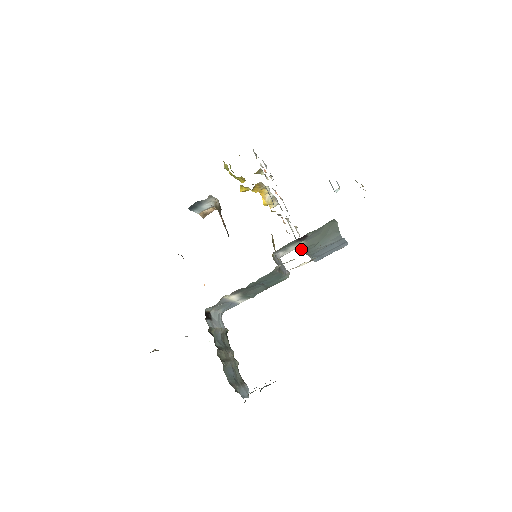
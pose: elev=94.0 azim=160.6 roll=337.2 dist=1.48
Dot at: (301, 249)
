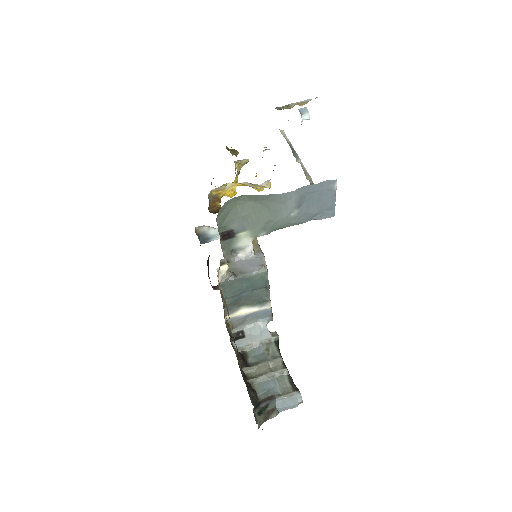
Dot at: (261, 234)
